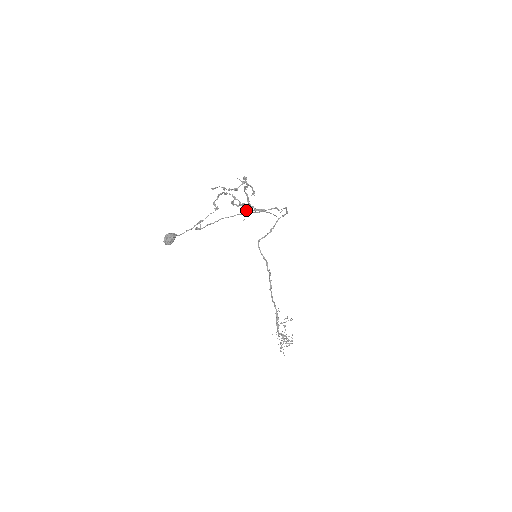
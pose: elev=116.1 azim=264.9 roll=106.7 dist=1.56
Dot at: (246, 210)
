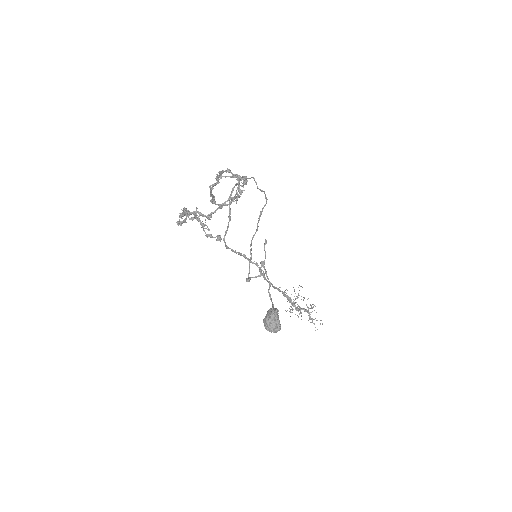
Dot at: (210, 216)
